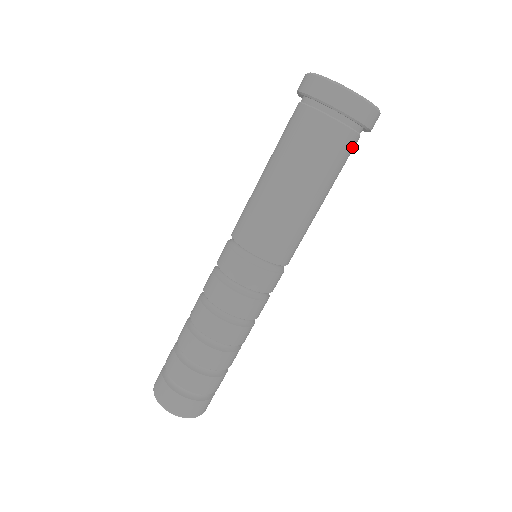
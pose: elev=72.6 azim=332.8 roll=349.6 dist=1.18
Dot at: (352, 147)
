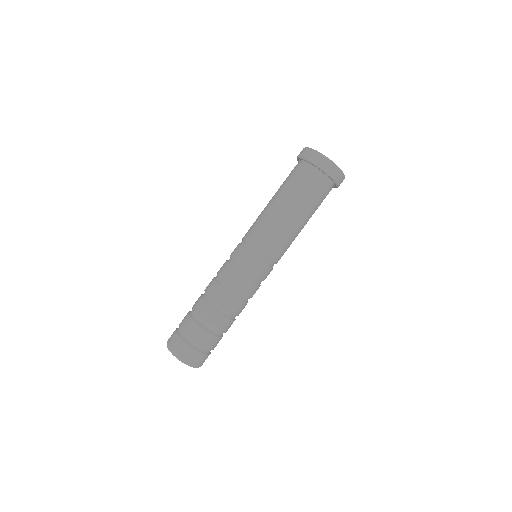
Dot at: (325, 192)
